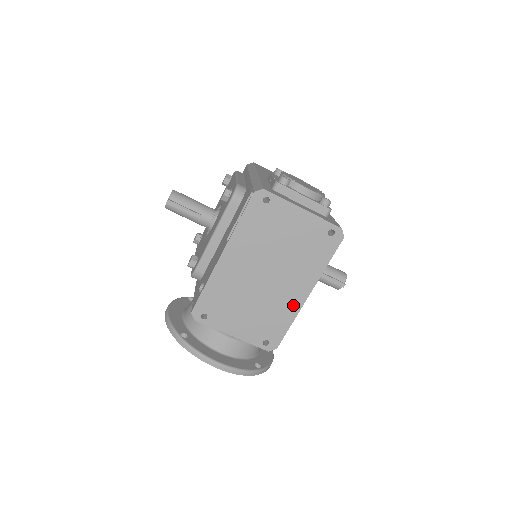
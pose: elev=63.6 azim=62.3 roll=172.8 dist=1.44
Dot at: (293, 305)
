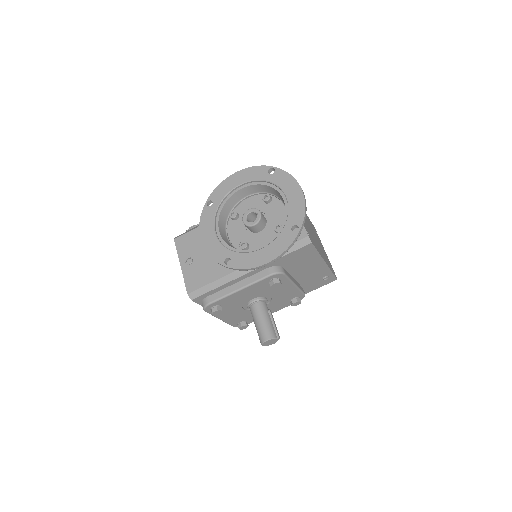
Dot at: (320, 252)
